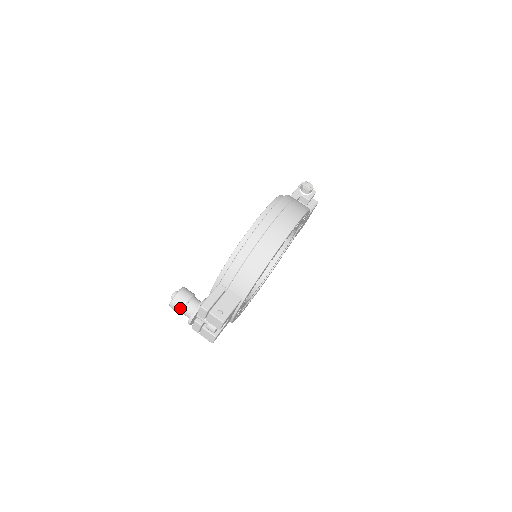
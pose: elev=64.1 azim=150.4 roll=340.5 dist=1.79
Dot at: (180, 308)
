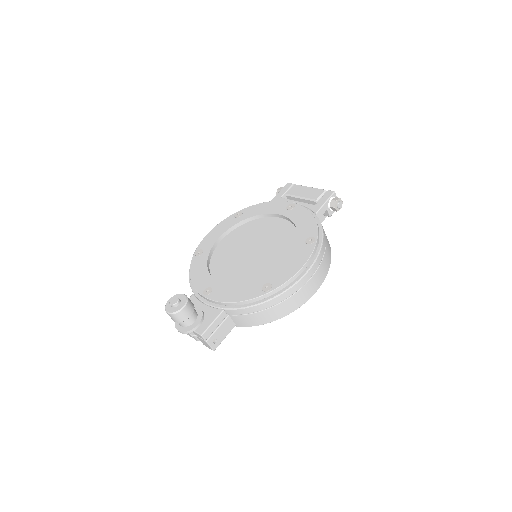
Dot at: (177, 321)
